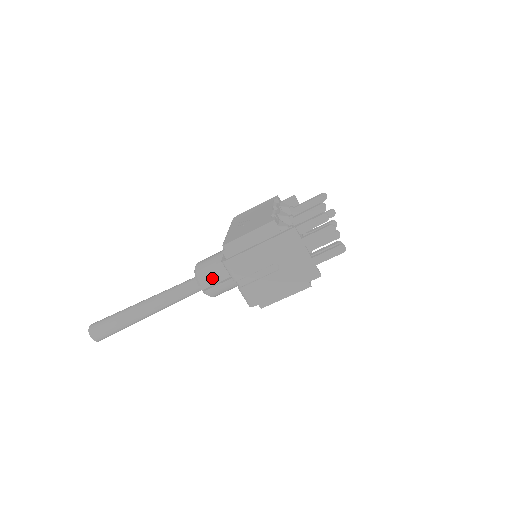
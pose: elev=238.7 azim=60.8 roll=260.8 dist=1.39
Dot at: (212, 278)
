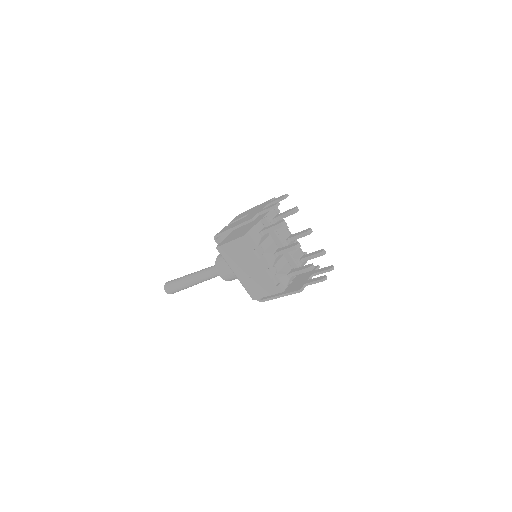
Dot at: occluded
